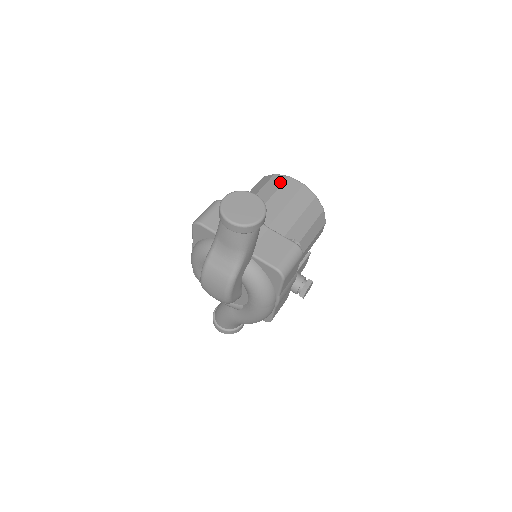
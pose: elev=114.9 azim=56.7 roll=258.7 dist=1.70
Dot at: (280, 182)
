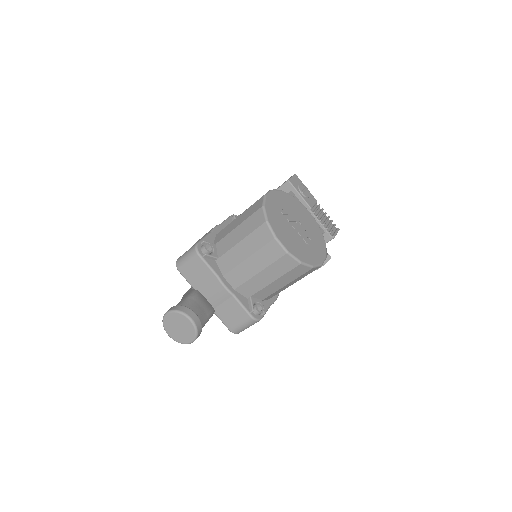
Dot at: (263, 242)
